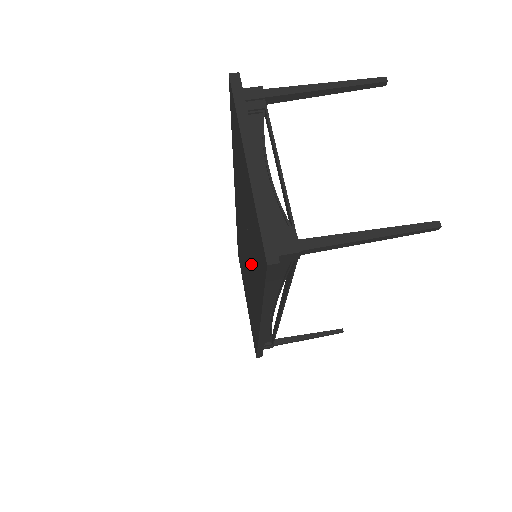
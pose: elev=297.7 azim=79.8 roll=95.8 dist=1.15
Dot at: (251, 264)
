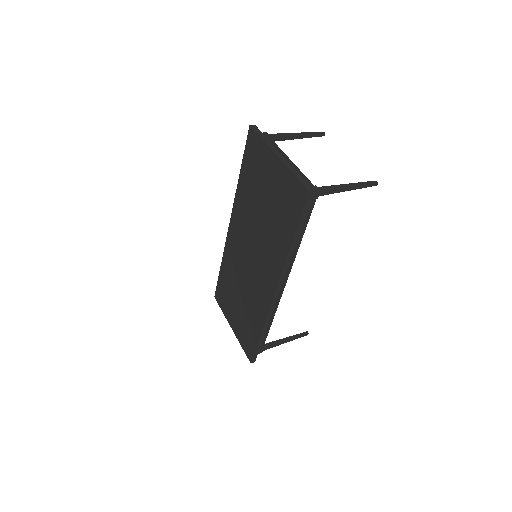
Dot at: (266, 244)
